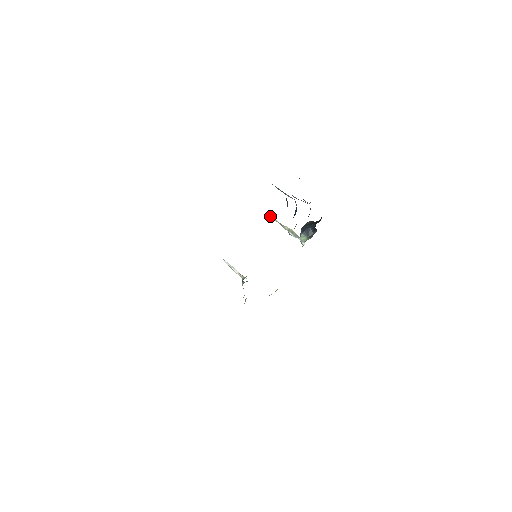
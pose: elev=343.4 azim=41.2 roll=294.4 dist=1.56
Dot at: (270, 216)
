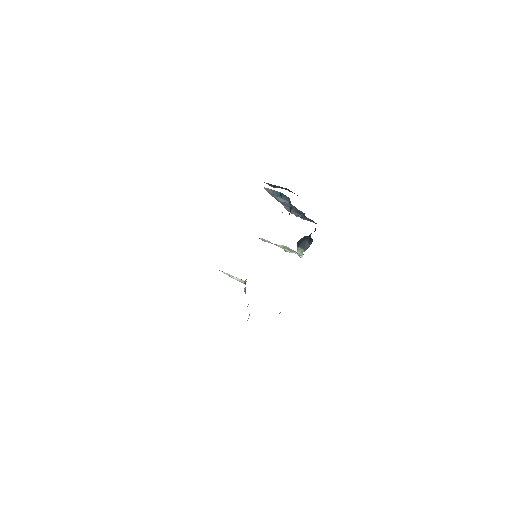
Dot at: (263, 239)
